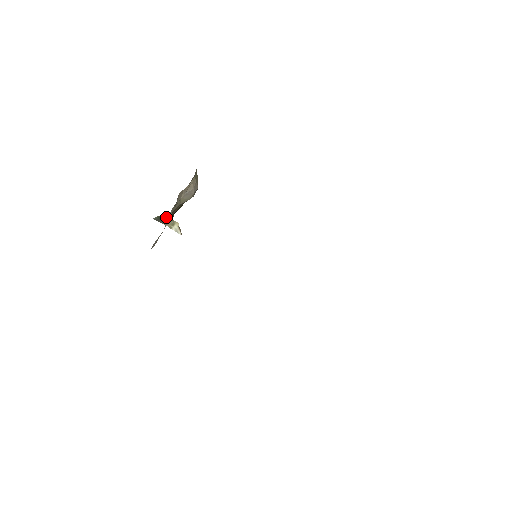
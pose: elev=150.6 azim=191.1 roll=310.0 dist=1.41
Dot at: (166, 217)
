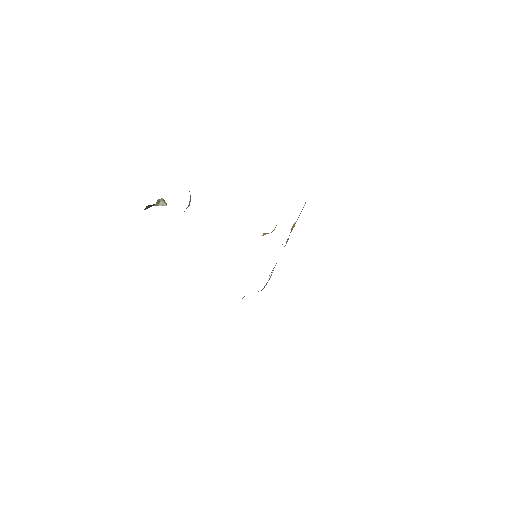
Dot at: occluded
